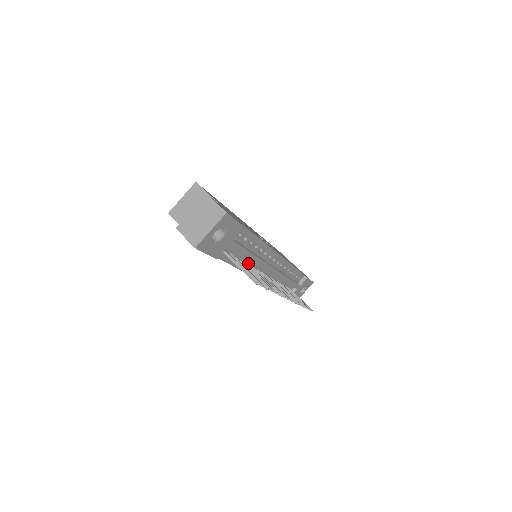
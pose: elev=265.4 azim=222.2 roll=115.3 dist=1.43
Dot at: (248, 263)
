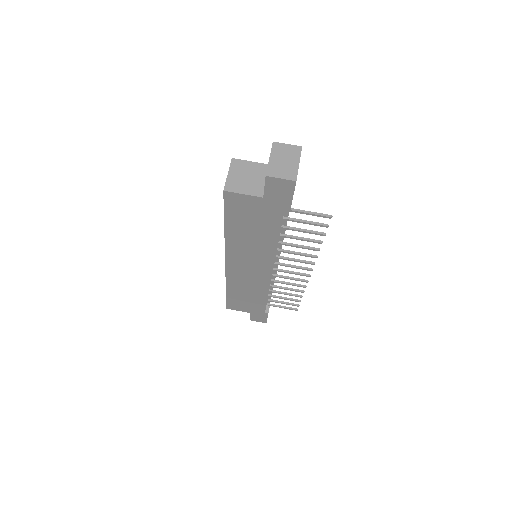
Dot at: occluded
